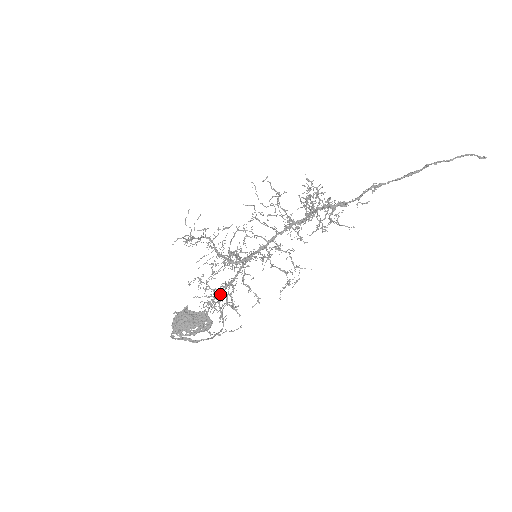
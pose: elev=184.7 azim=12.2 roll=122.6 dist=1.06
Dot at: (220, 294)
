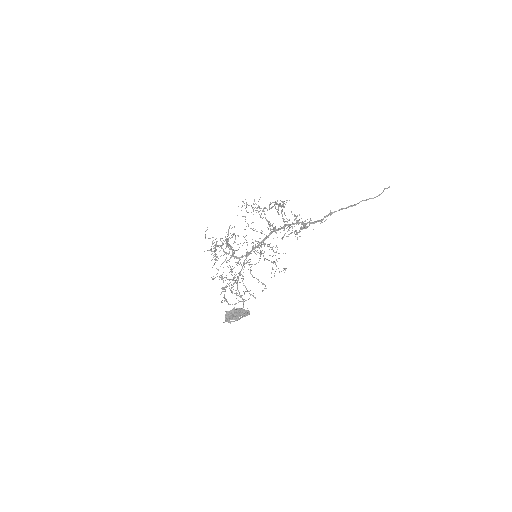
Dot at: (233, 280)
